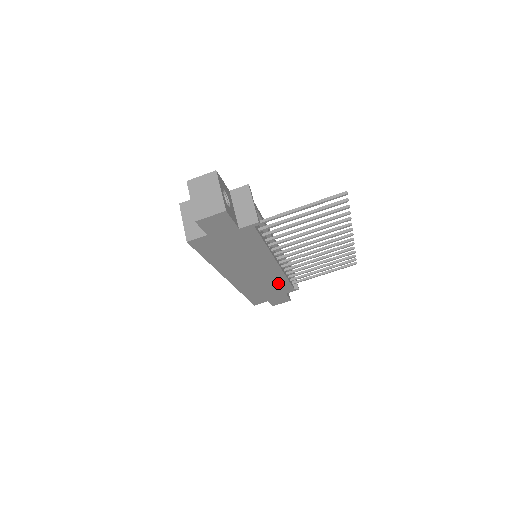
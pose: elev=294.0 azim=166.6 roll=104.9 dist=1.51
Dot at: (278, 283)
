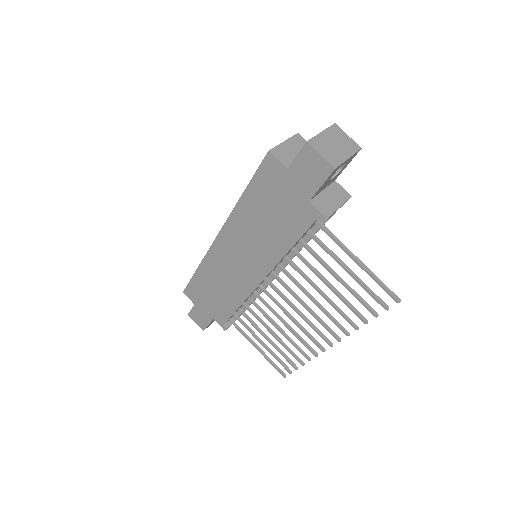
Dot at: (229, 300)
